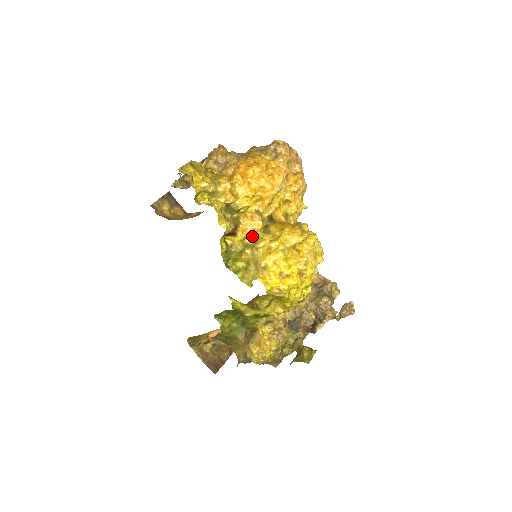
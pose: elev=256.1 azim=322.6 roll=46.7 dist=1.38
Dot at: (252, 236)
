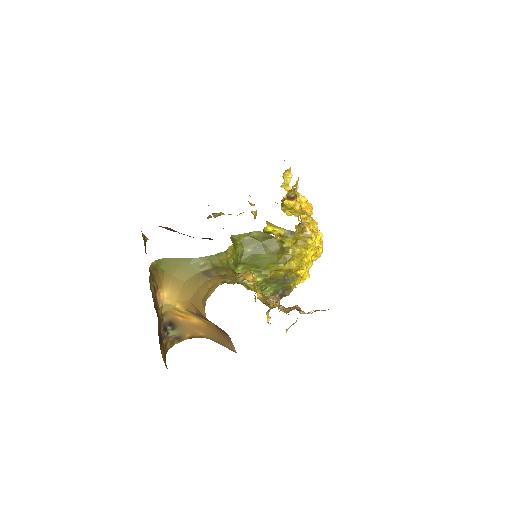
Dot at: occluded
